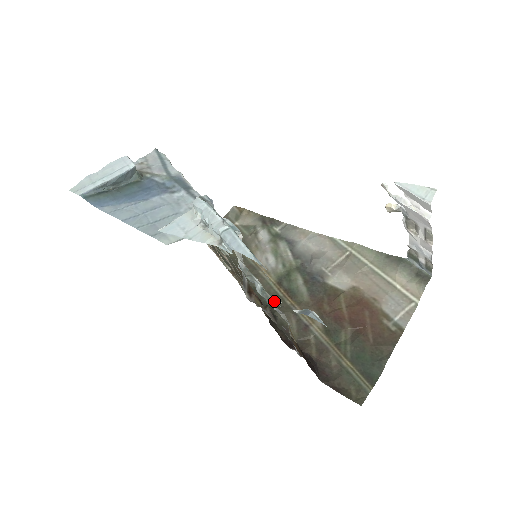
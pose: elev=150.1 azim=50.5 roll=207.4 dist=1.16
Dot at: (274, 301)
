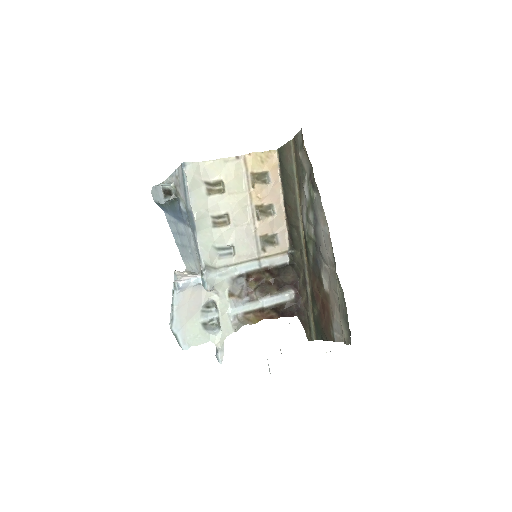
Dot at: (220, 327)
